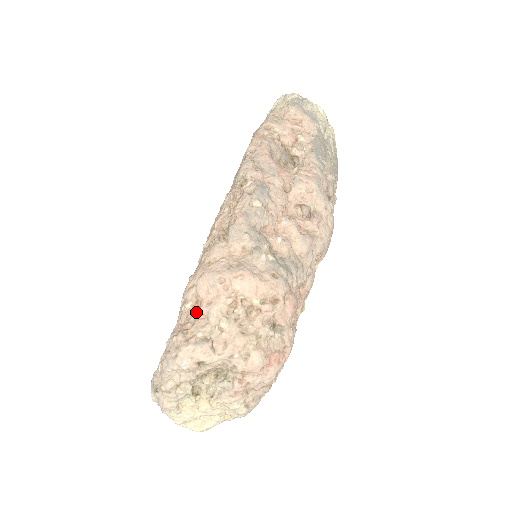
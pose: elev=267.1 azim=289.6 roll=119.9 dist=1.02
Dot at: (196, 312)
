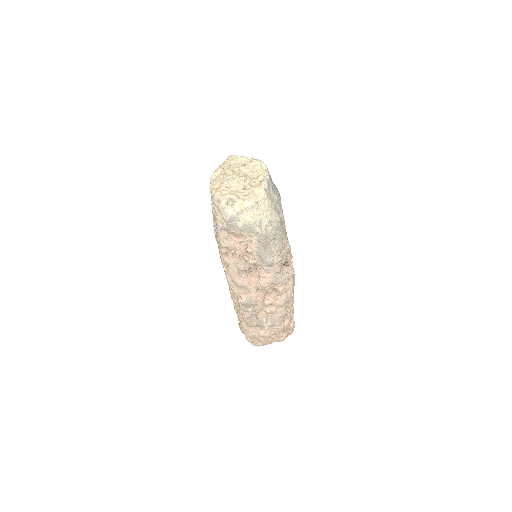
Dot at: occluded
